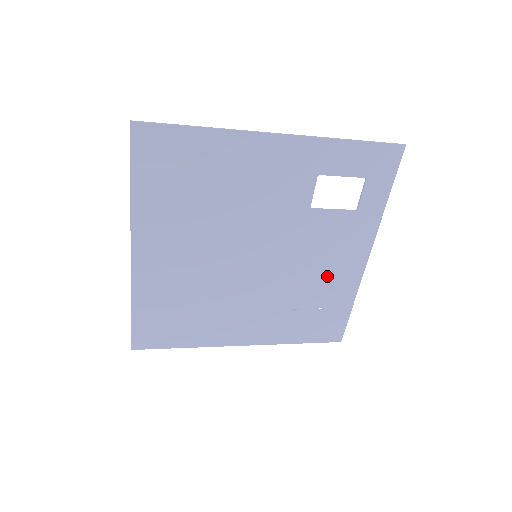
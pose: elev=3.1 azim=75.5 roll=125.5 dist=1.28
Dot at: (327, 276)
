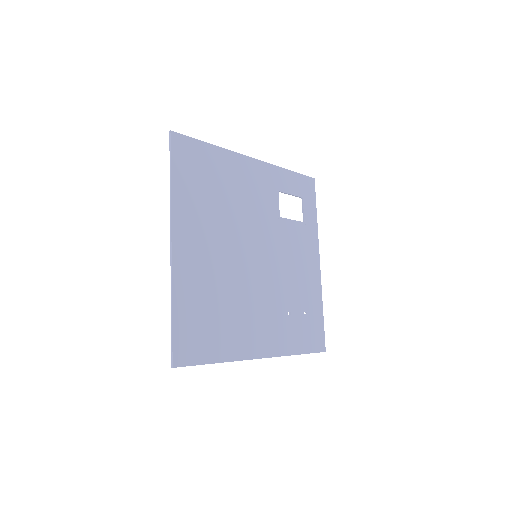
Dot at: (301, 279)
